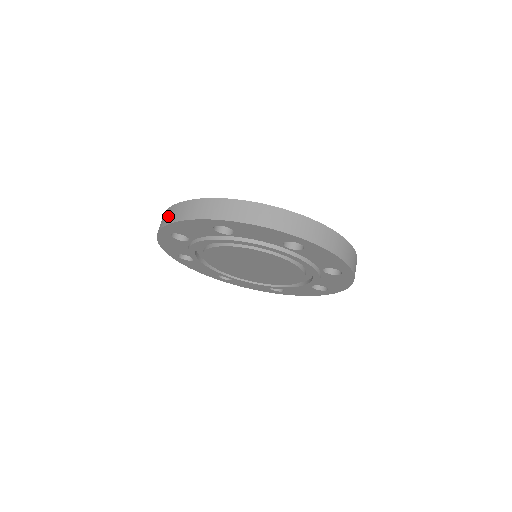
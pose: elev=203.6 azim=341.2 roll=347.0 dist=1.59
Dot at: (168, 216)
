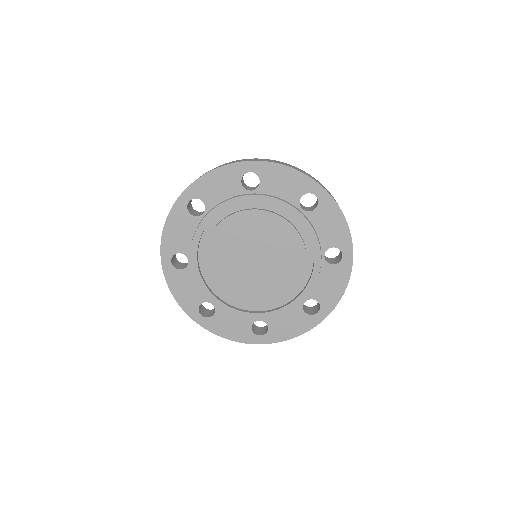
Dot at: occluded
